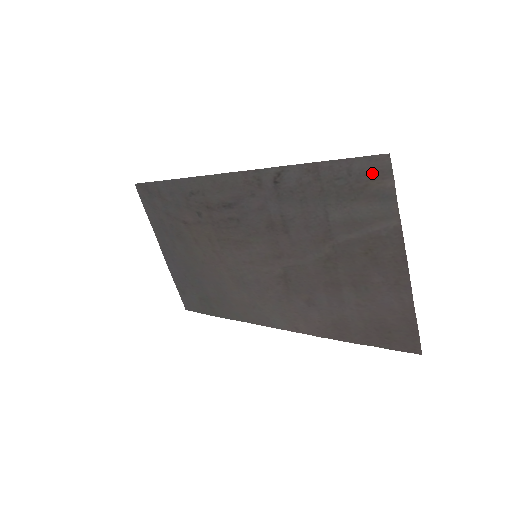
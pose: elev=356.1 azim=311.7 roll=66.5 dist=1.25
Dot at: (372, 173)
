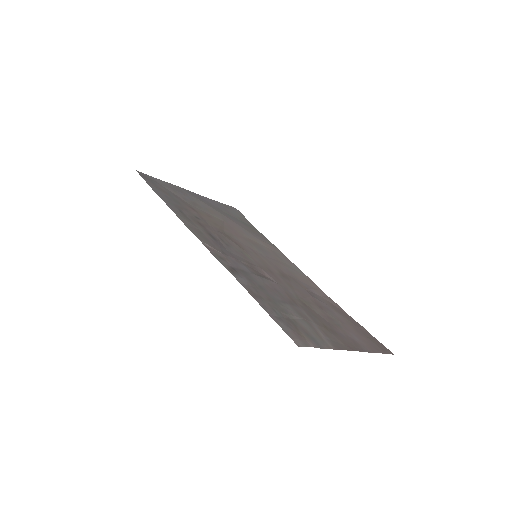
Dot at: (295, 333)
